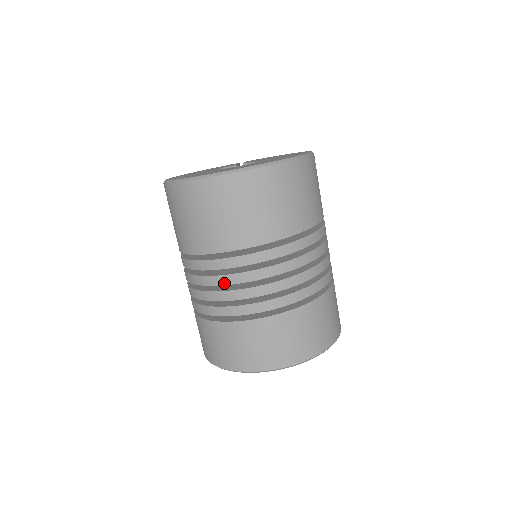
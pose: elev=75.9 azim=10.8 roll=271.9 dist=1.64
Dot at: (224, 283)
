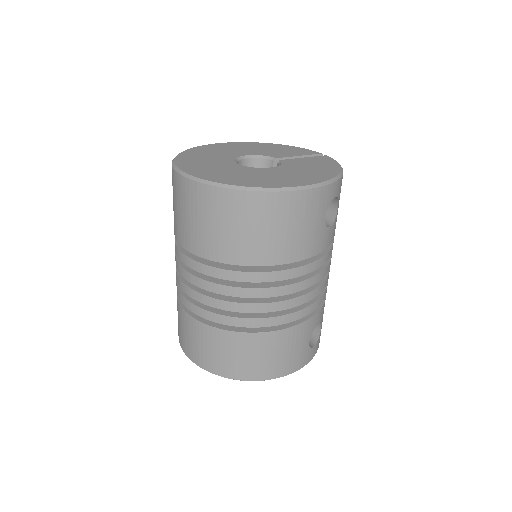
Dot at: (175, 260)
